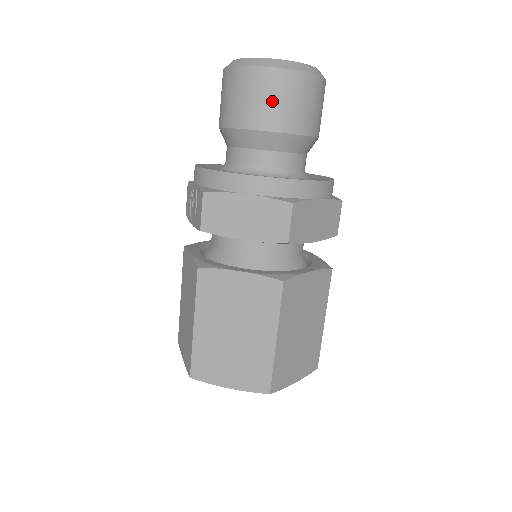
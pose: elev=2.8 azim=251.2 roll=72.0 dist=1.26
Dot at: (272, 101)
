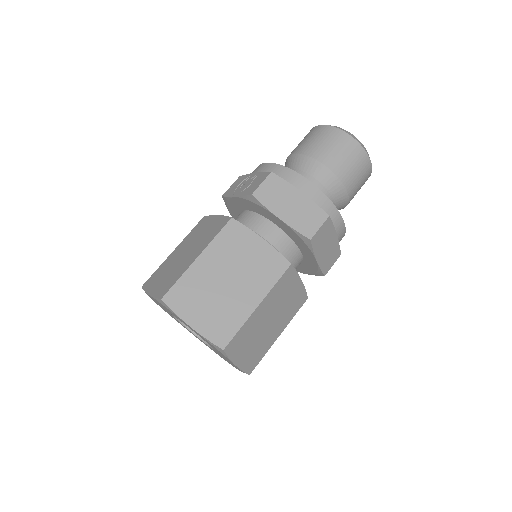
Dot at: (344, 156)
